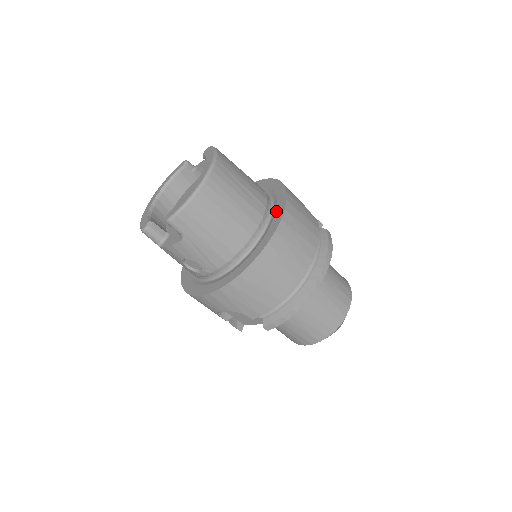
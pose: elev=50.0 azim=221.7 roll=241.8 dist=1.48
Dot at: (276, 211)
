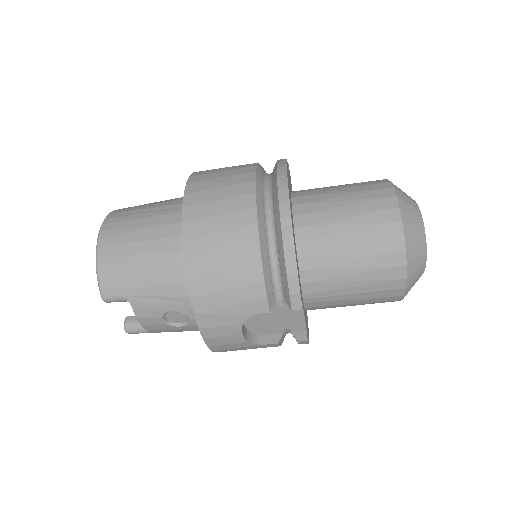
Dot at: occluded
